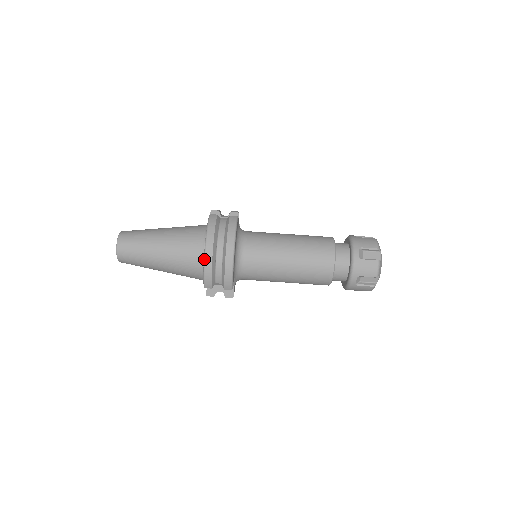
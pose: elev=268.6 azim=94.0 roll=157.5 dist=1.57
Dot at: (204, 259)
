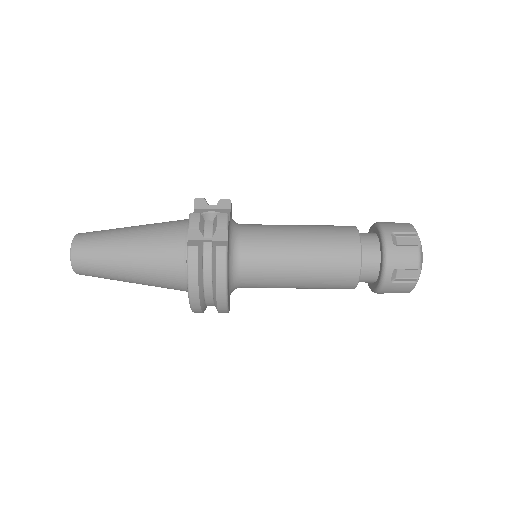
Dot at: (190, 306)
